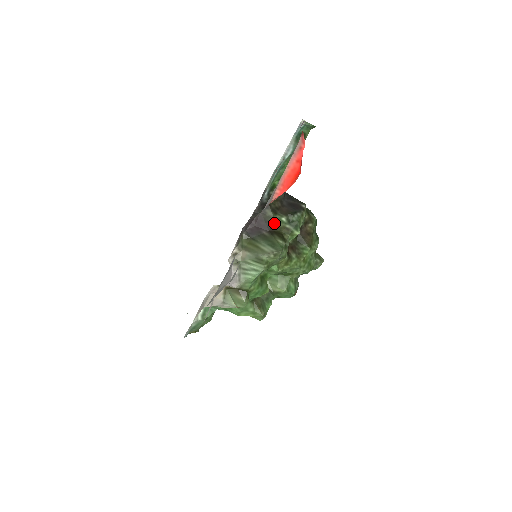
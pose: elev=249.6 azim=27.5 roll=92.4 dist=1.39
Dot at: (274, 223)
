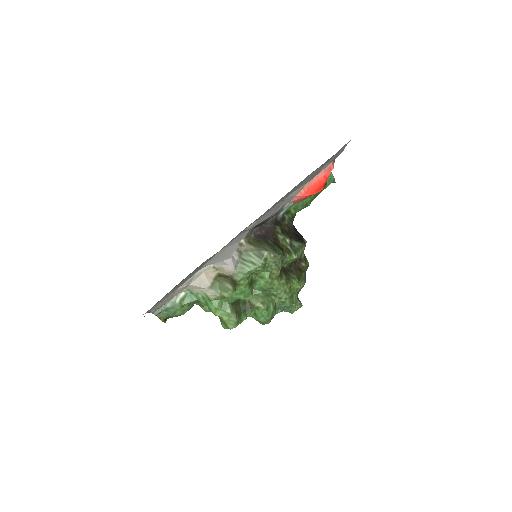
Dot at: (279, 239)
